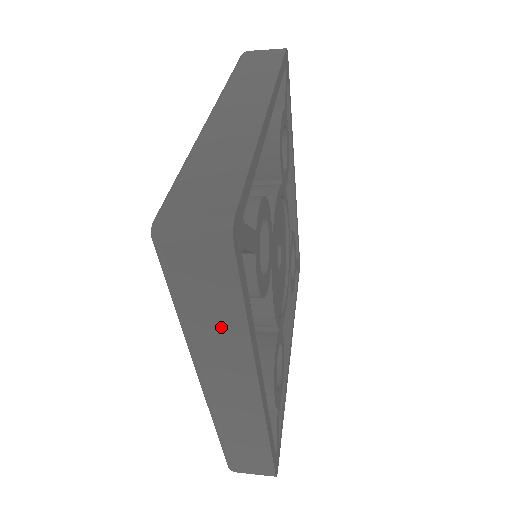
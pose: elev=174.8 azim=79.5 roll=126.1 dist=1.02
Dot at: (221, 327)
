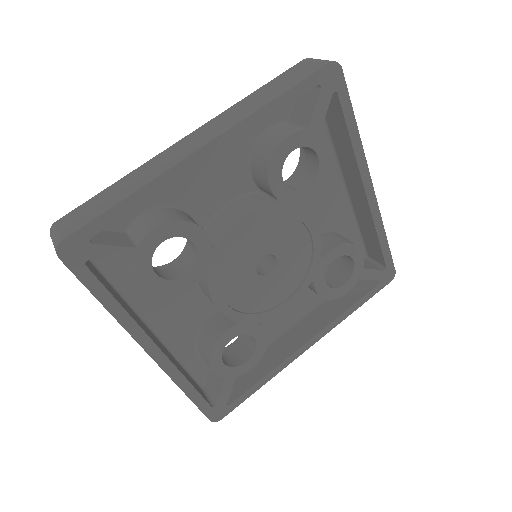
Dot at: occluded
